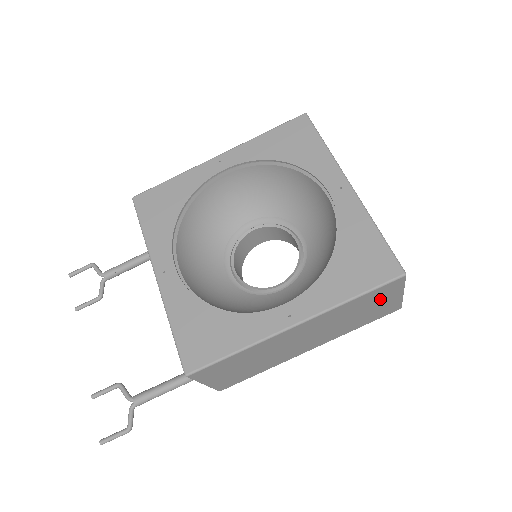
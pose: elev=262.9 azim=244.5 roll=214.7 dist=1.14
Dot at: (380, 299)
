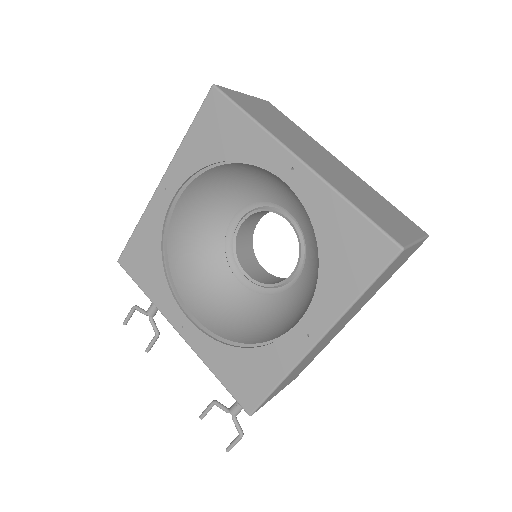
Dot at: (393, 267)
